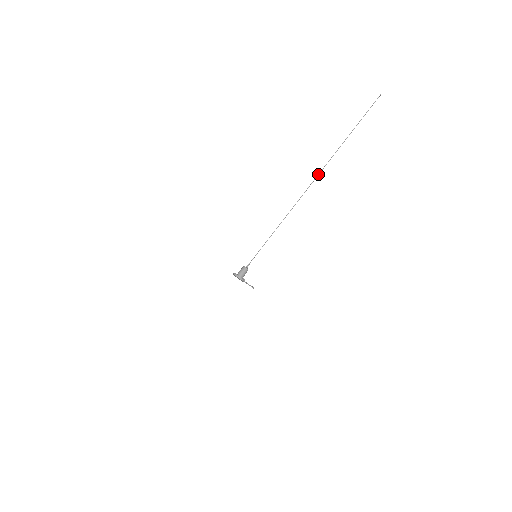
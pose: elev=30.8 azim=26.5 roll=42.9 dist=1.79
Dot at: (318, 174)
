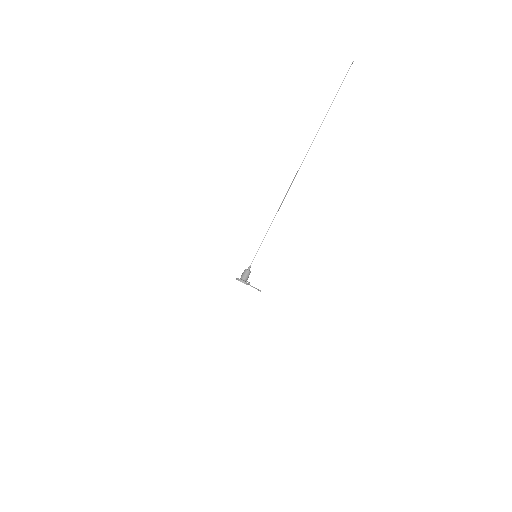
Dot at: occluded
